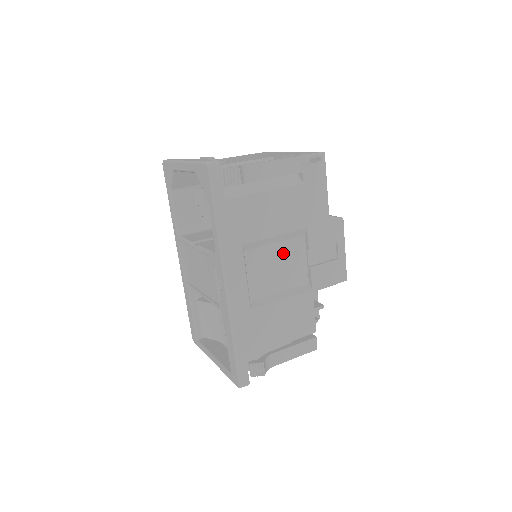
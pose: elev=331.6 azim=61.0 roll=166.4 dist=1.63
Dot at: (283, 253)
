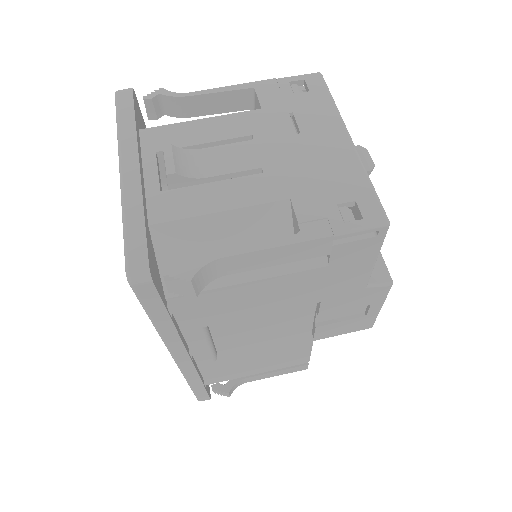
Dot at: (276, 316)
